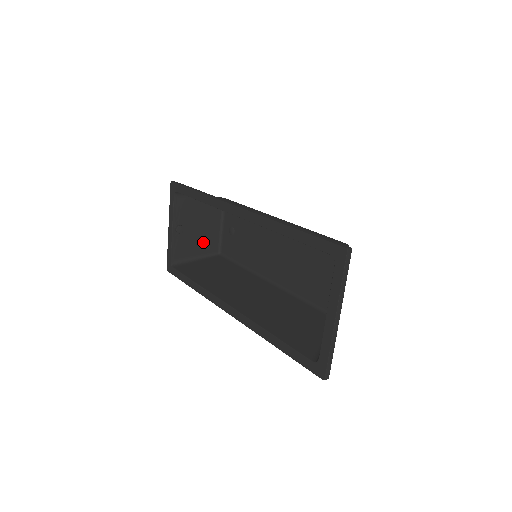
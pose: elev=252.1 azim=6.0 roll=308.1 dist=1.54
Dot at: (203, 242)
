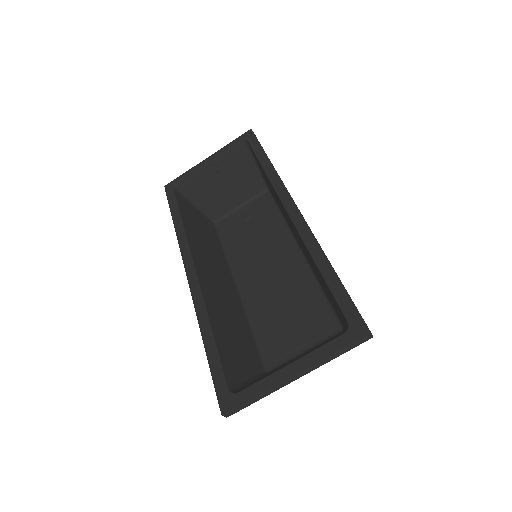
Dot at: (215, 200)
